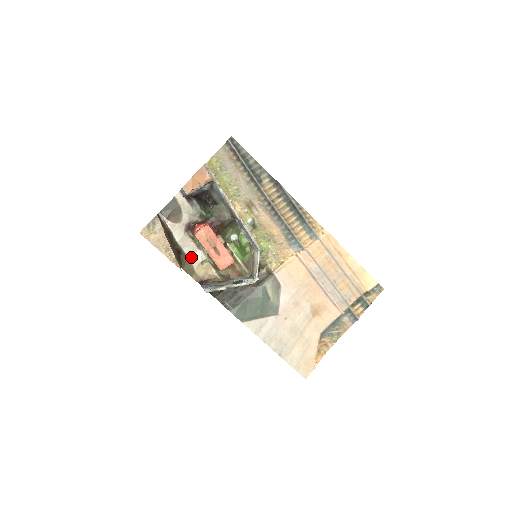
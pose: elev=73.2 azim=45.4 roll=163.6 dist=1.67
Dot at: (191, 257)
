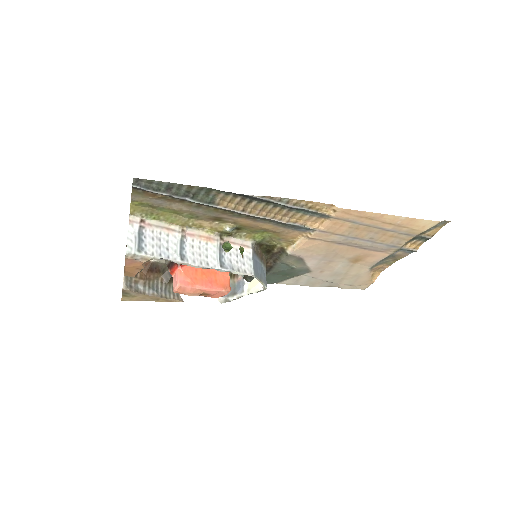
Dot at: occluded
